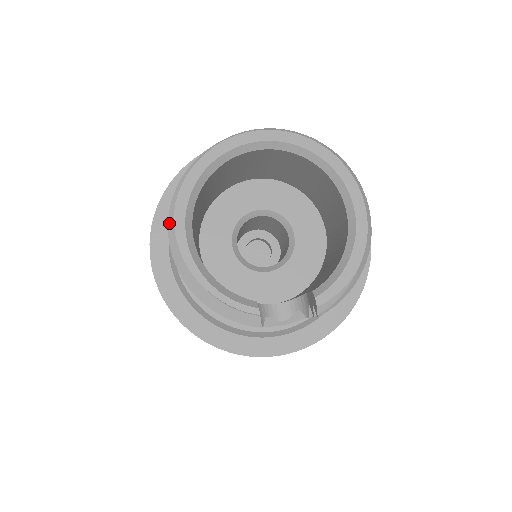
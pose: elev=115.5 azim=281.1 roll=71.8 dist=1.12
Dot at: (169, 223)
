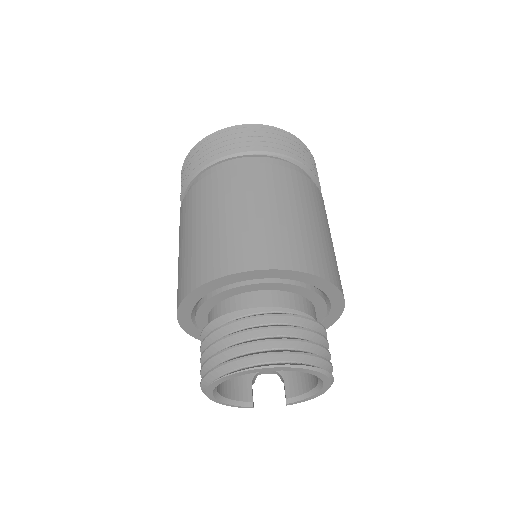
Dot at: (201, 385)
